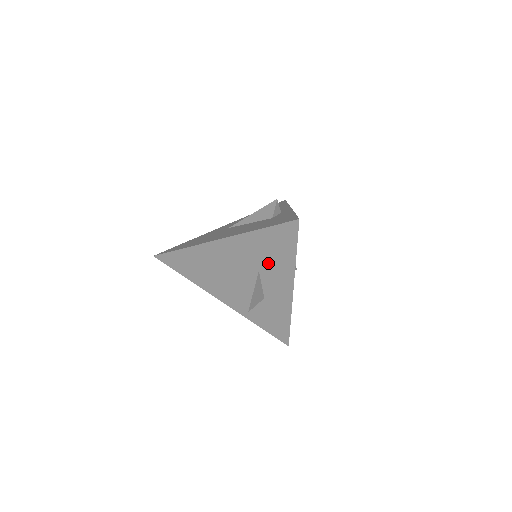
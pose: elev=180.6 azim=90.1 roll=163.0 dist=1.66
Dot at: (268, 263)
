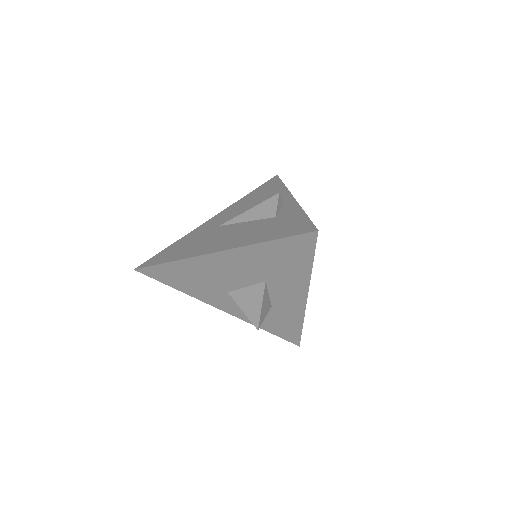
Dot at: (277, 274)
